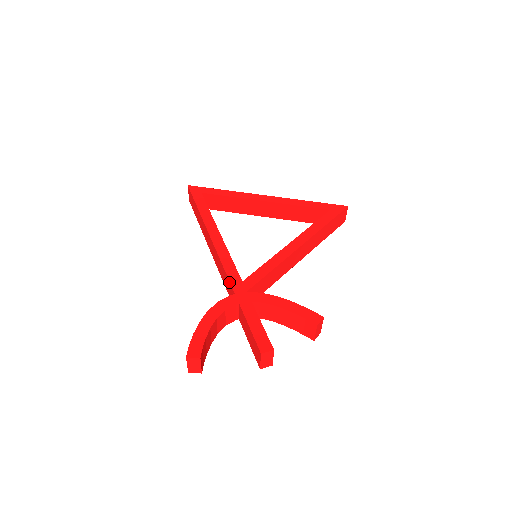
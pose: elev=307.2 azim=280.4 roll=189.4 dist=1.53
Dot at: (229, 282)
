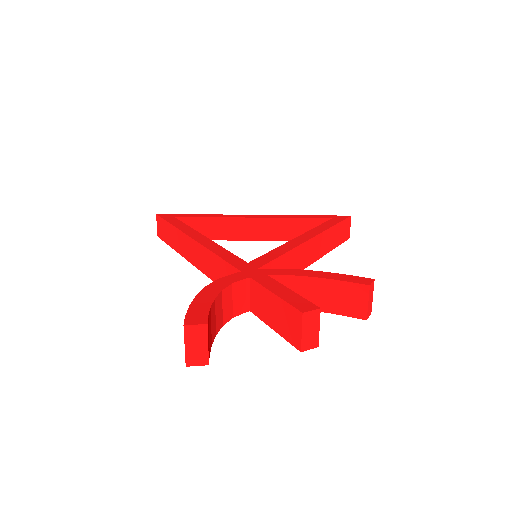
Dot at: (229, 266)
